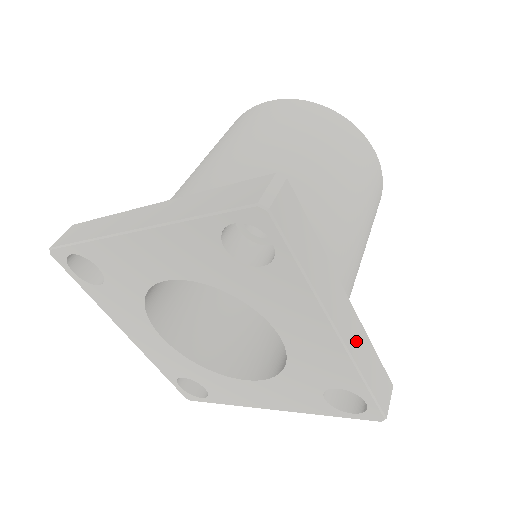
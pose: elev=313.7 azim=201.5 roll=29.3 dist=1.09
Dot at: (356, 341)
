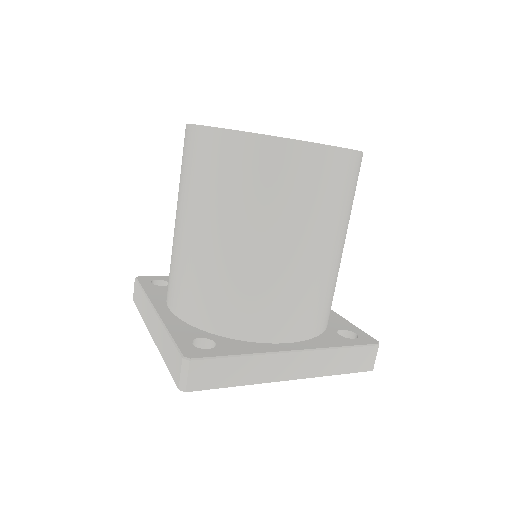
Dot at: occluded
